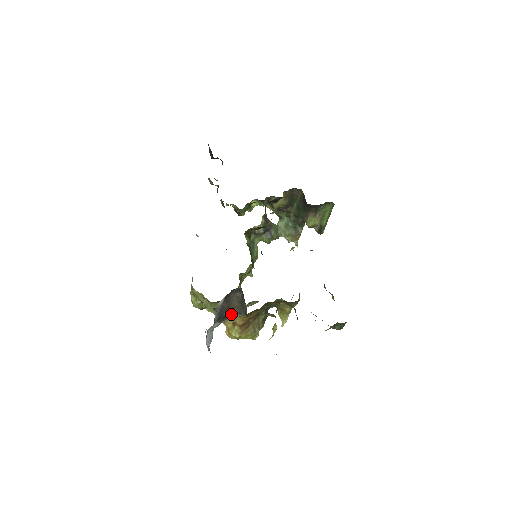
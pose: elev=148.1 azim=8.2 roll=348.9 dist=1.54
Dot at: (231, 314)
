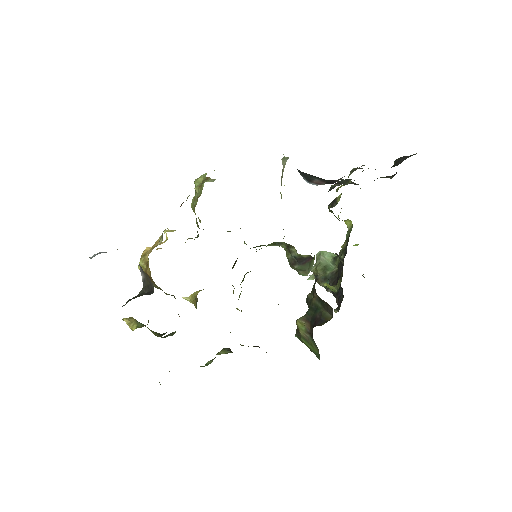
Dot at: (142, 270)
